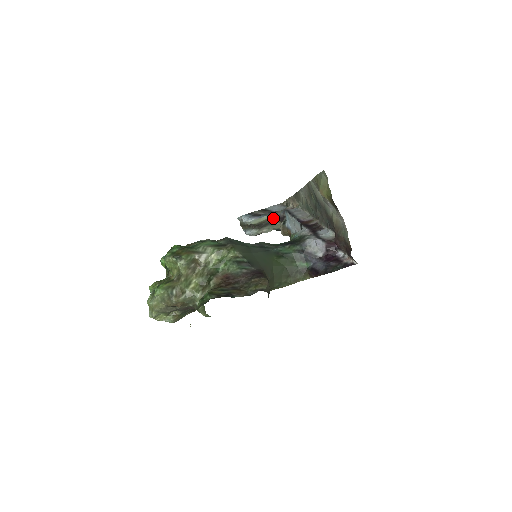
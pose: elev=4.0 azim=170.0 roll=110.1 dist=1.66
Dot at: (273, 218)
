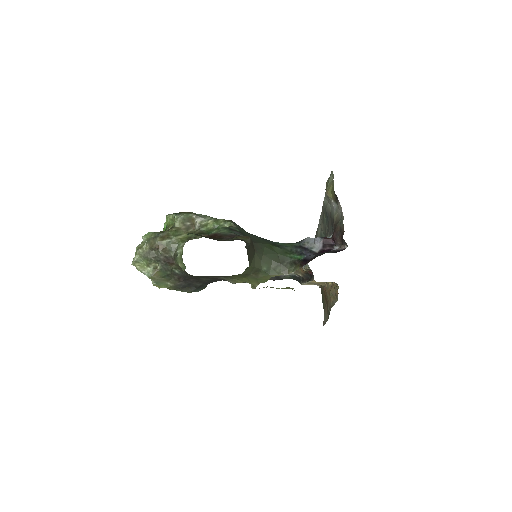
Dot at: occluded
